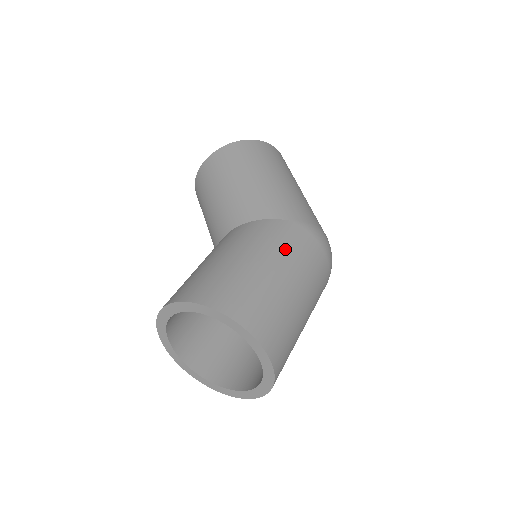
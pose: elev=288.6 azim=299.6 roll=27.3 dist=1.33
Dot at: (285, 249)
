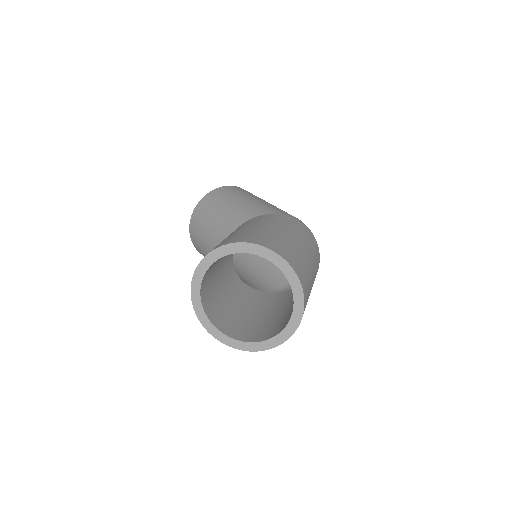
Dot at: (284, 224)
